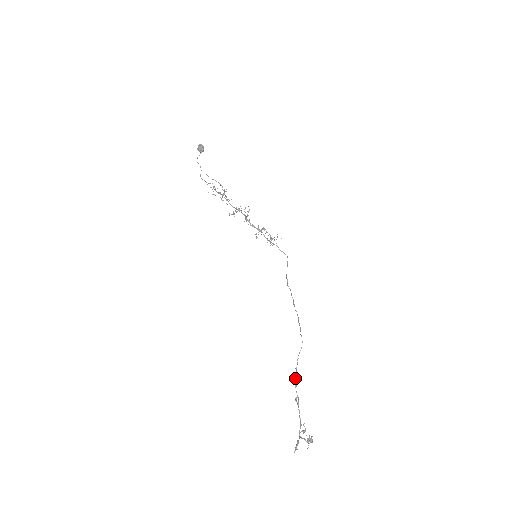
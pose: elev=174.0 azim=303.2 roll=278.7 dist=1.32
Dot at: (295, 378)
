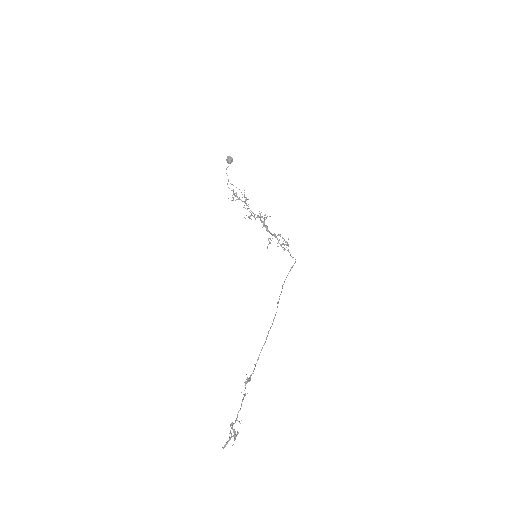
Dot at: occluded
